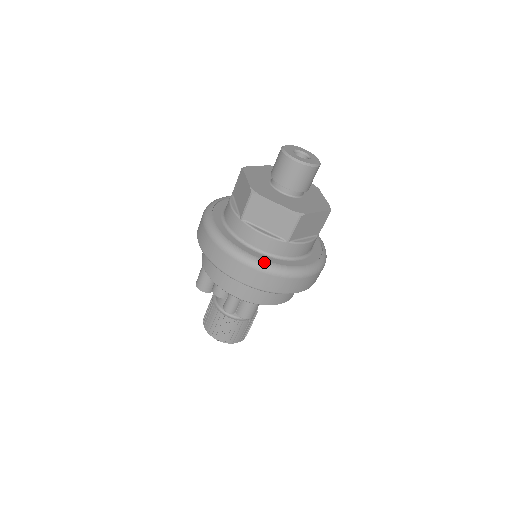
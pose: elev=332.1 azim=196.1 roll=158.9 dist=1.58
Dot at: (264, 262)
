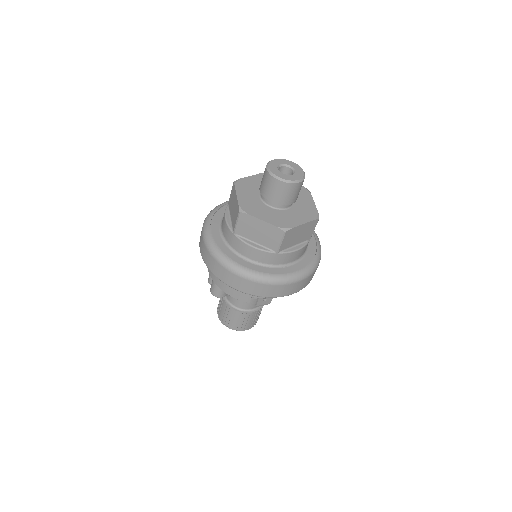
Dot at: (210, 238)
